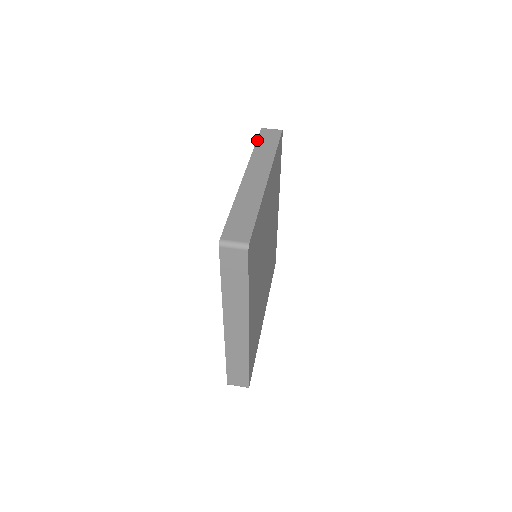
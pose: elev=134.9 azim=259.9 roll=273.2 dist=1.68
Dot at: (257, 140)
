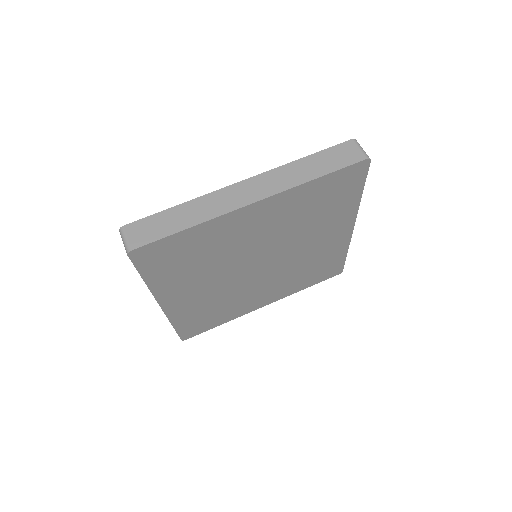
Dot at: (321, 151)
